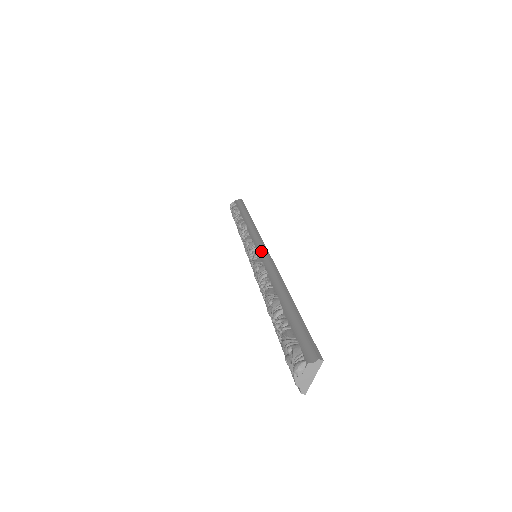
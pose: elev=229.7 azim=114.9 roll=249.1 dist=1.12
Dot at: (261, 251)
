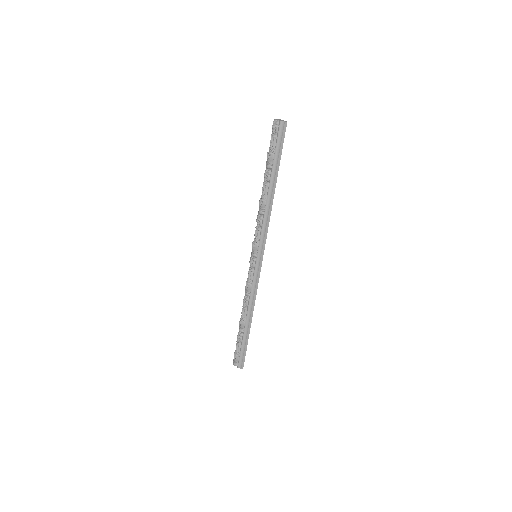
Dot at: (257, 265)
